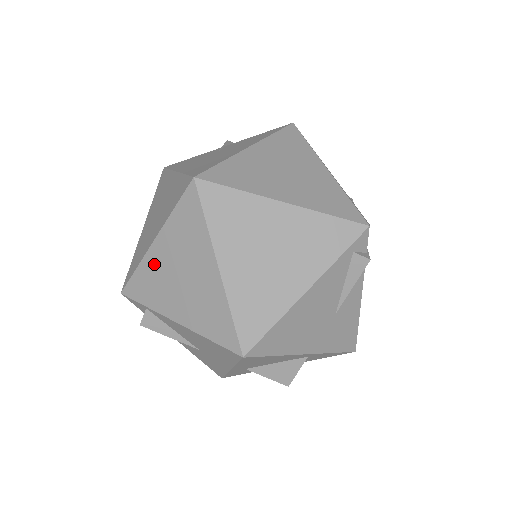
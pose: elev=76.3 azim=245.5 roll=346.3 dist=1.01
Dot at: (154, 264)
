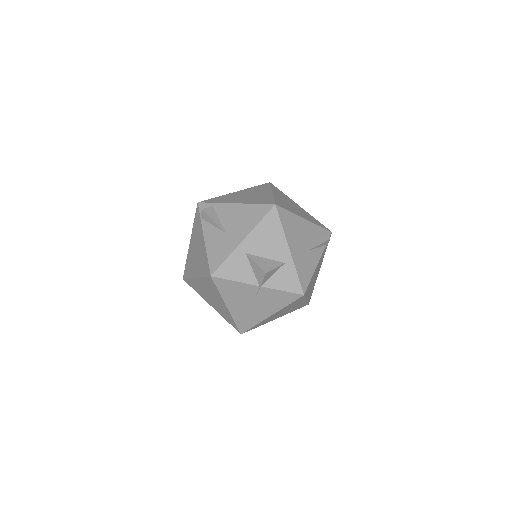
Dot at: (231, 195)
